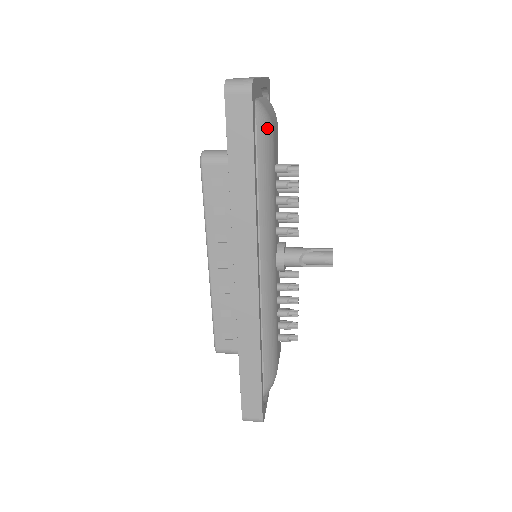
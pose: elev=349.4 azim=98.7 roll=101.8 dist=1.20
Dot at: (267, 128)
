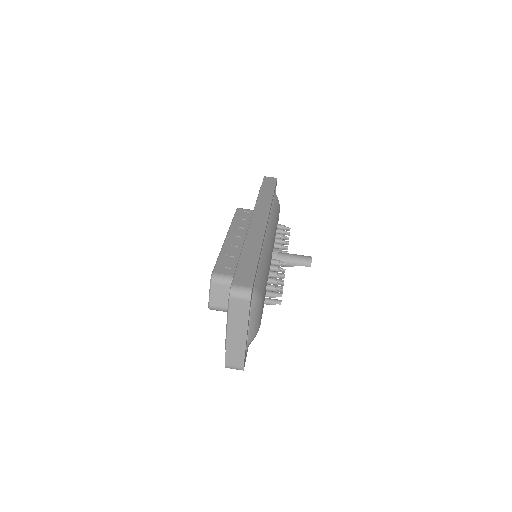
Dot at: occluded
